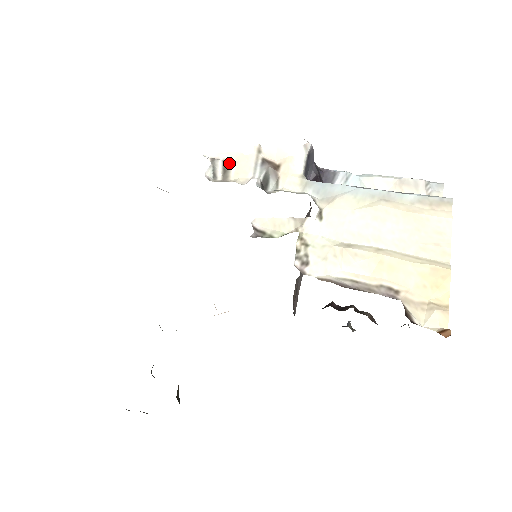
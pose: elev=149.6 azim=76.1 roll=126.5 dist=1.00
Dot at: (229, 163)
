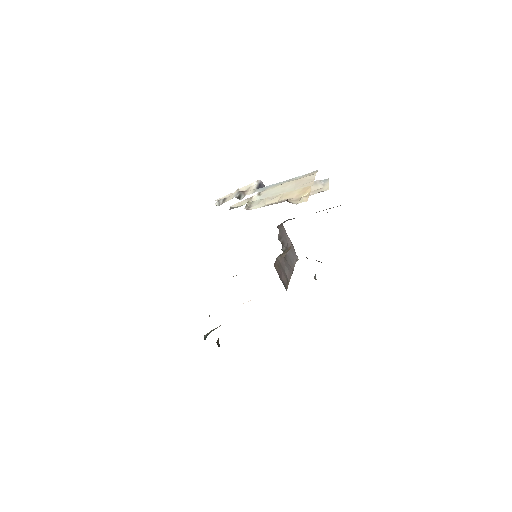
Dot at: (226, 199)
